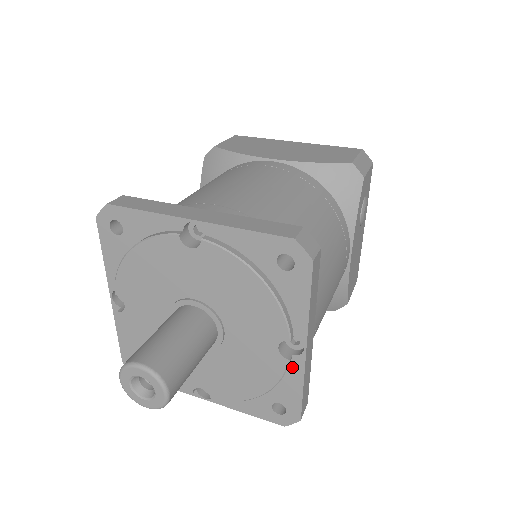
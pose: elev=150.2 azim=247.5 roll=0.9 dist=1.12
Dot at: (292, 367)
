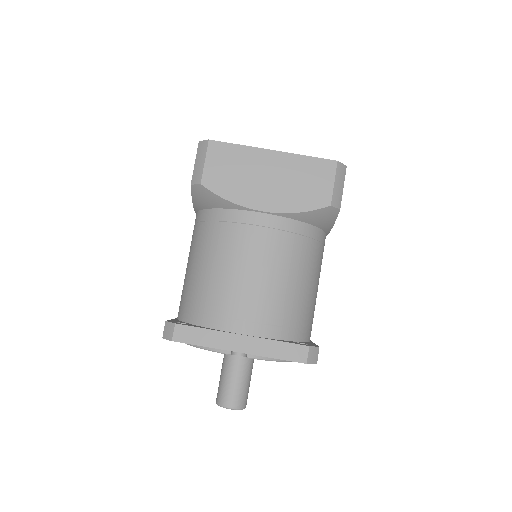
Dot at: occluded
